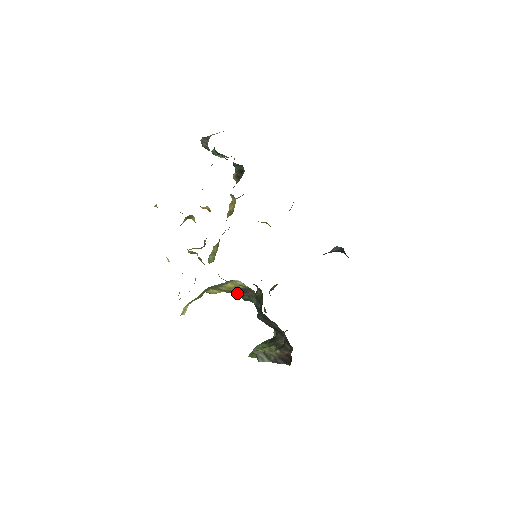
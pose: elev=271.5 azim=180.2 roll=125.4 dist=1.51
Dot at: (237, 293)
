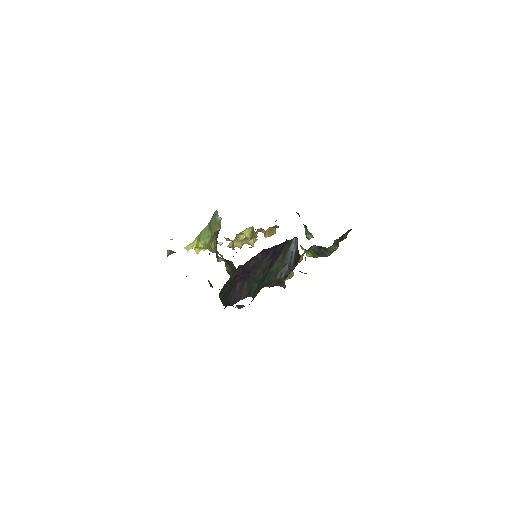
Dot at: (216, 238)
